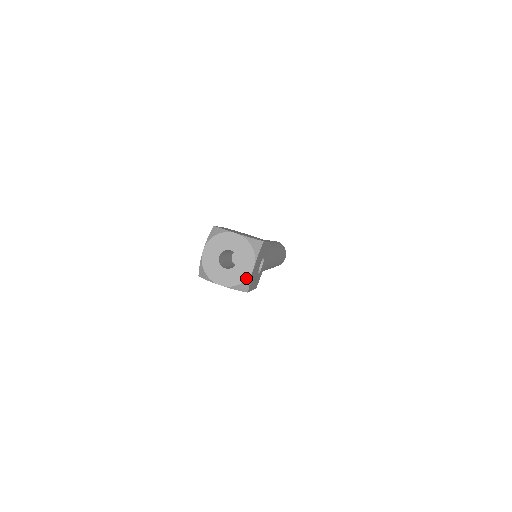
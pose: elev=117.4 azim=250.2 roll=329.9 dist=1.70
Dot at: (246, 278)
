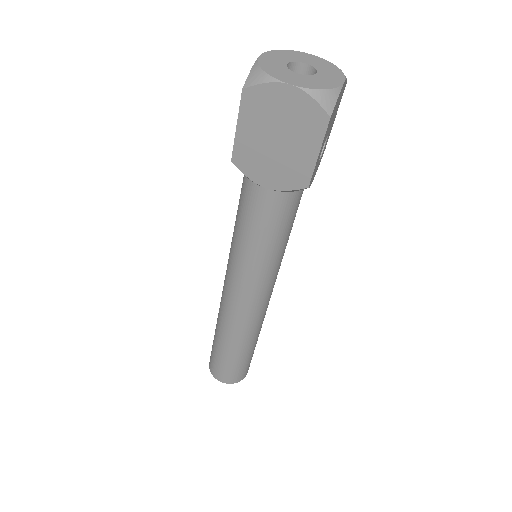
Dot at: (334, 87)
